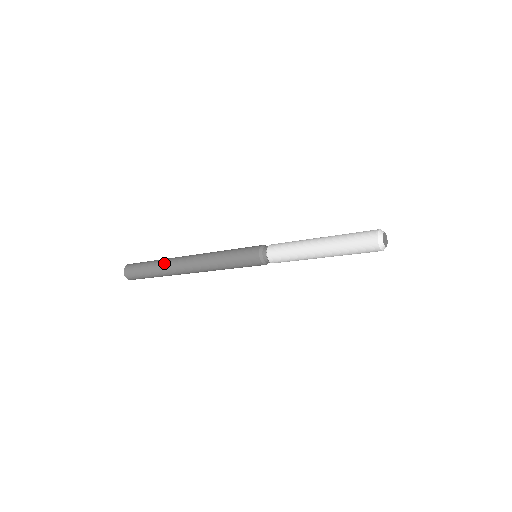
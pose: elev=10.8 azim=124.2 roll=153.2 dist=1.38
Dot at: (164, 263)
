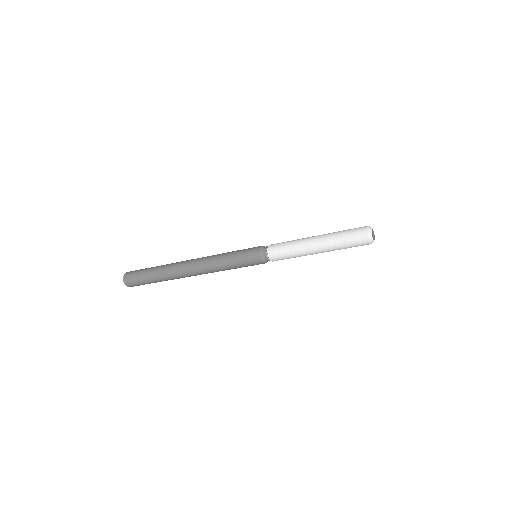
Dot at: (166, 267)
